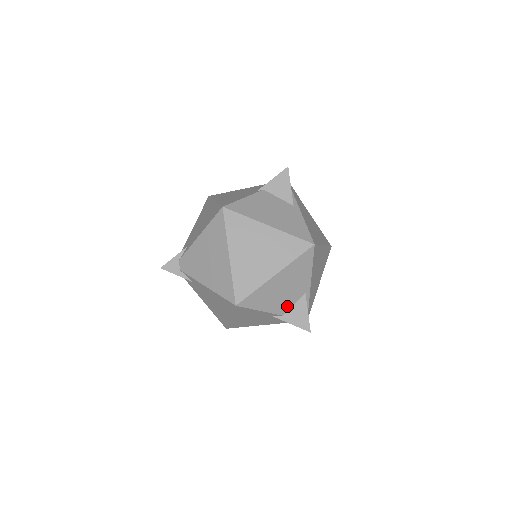
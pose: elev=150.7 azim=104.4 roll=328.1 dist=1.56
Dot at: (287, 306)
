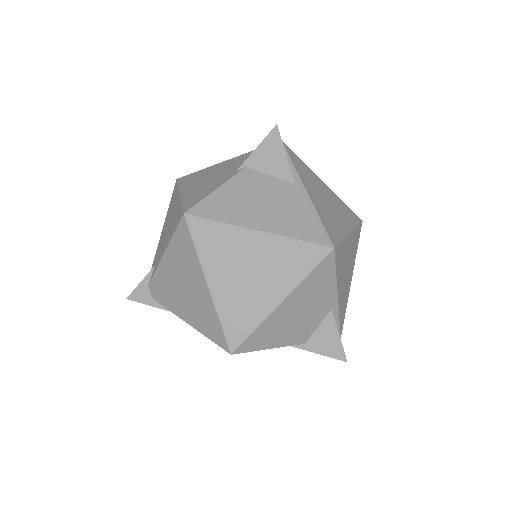
Dot at: (308, 332)
